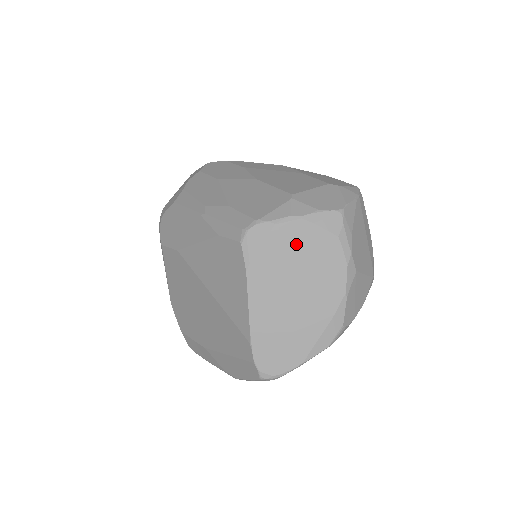
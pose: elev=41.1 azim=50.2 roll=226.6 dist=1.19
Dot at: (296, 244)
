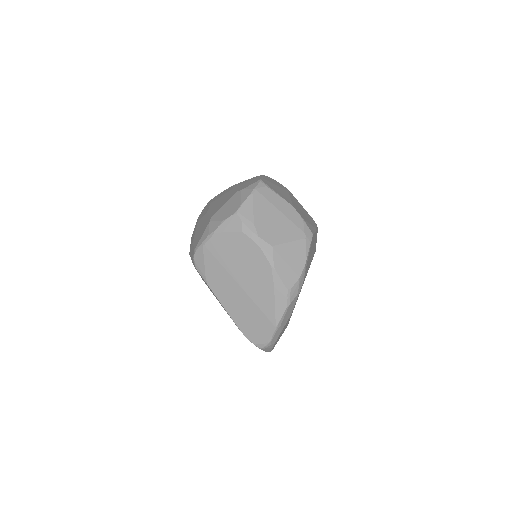
Dot at: (222, 251)
